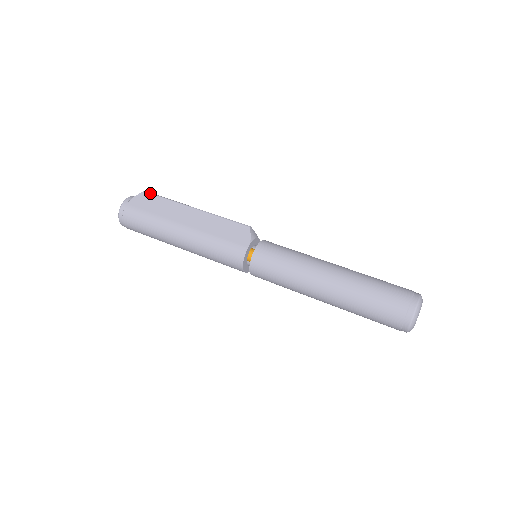
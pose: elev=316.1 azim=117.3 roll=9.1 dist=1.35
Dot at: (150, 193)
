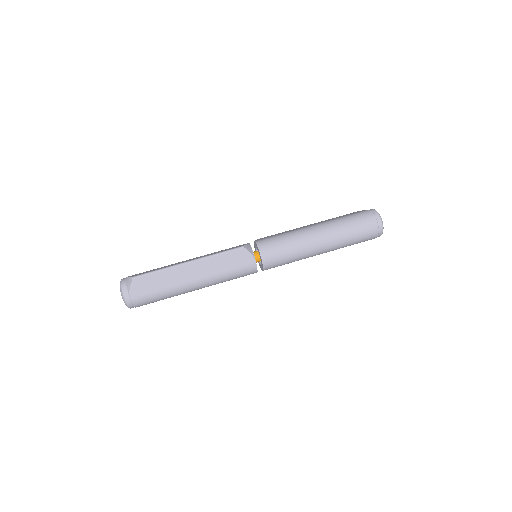
Dot at: (140, 277)
